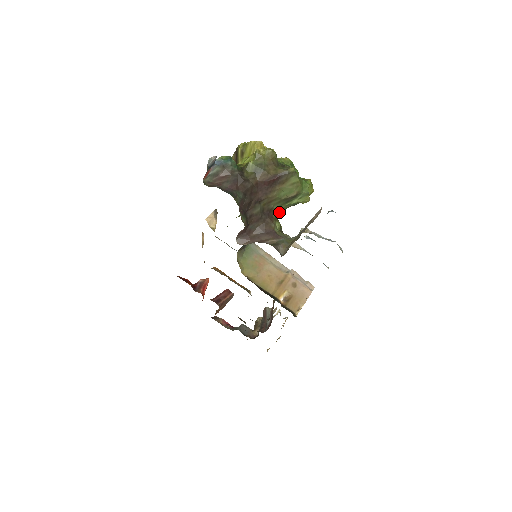
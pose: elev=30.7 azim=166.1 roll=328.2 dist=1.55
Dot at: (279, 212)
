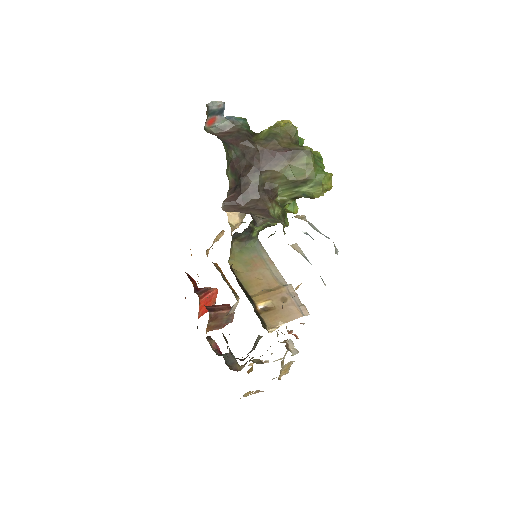
Dot at: (286, 200)
